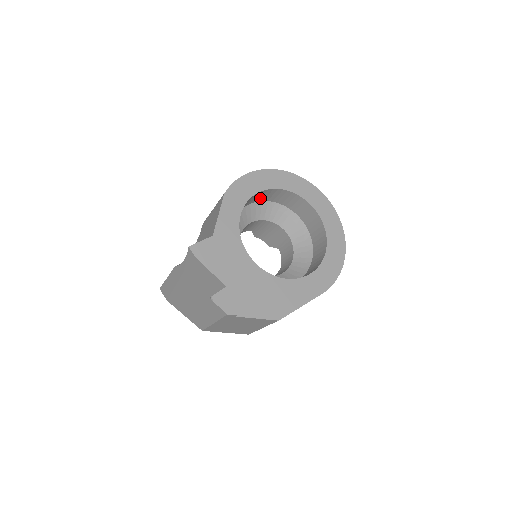
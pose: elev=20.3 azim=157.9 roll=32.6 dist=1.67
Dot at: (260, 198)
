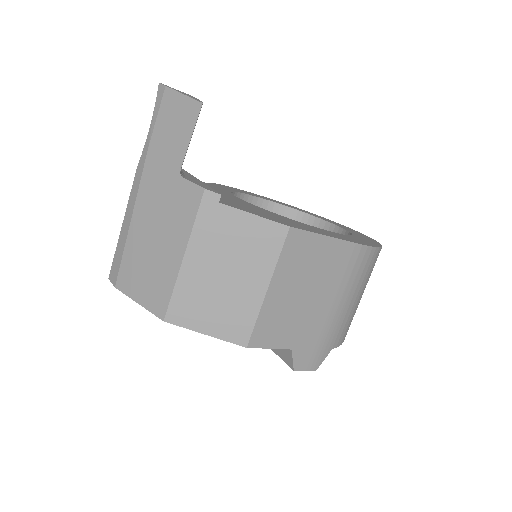
Dot at: occluded
